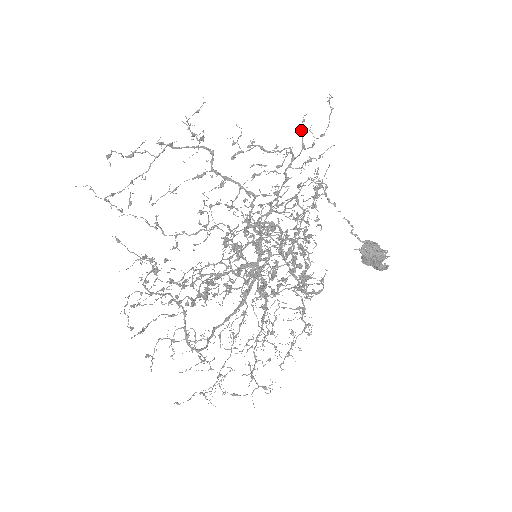
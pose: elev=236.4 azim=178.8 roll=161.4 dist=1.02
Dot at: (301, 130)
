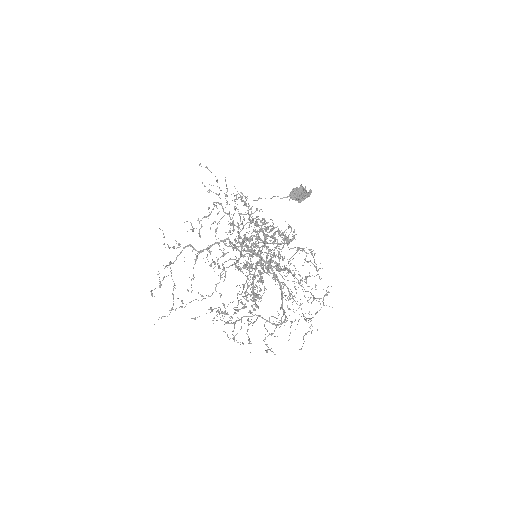
Dot at: (209, 190)
